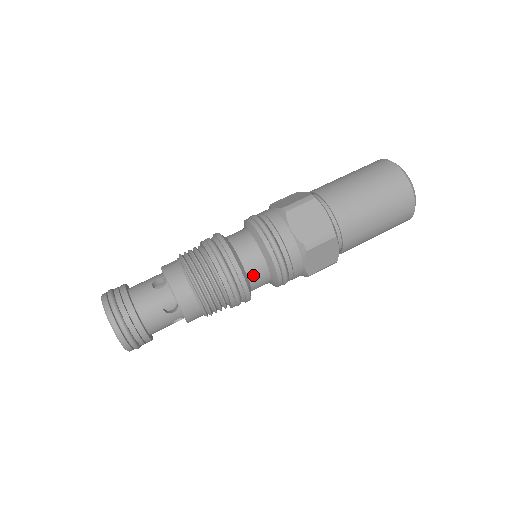
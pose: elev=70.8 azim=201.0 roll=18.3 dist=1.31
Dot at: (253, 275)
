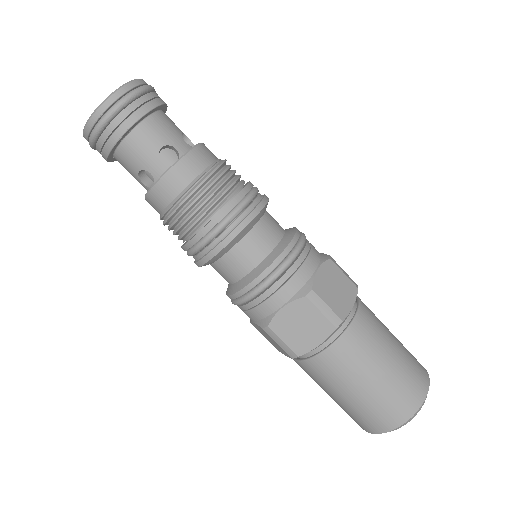
Dot at: (219, 268)
